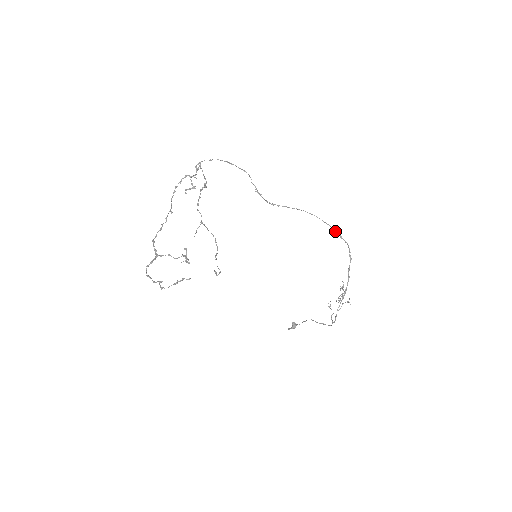
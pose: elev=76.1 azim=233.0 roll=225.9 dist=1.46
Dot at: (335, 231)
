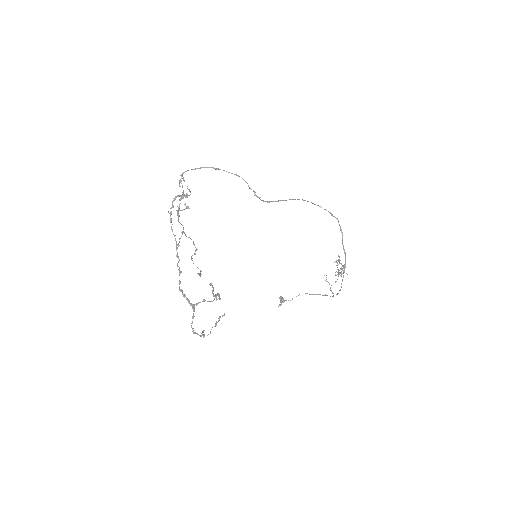
Dot at: (326, 210)
